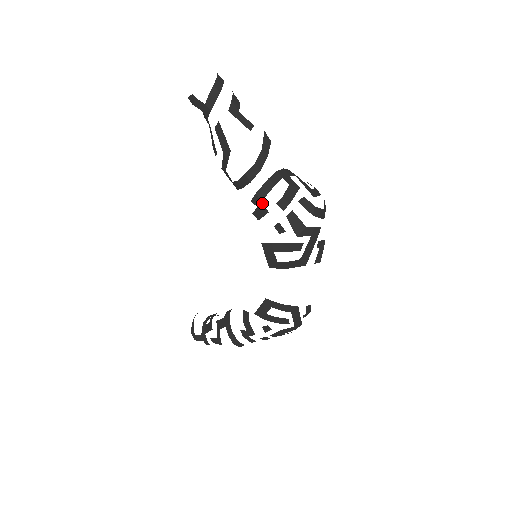
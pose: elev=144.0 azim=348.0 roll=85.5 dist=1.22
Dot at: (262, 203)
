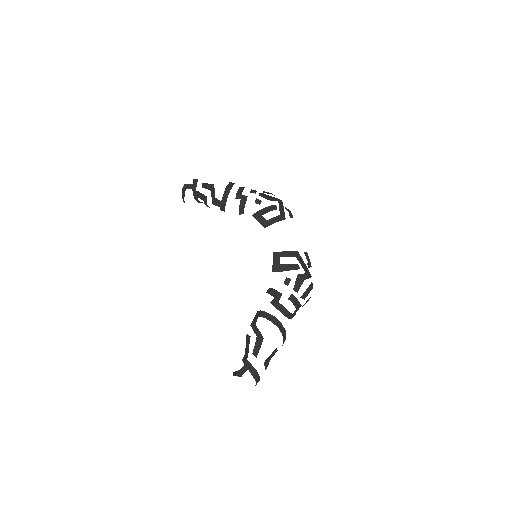
Dot at: (242, 195)
